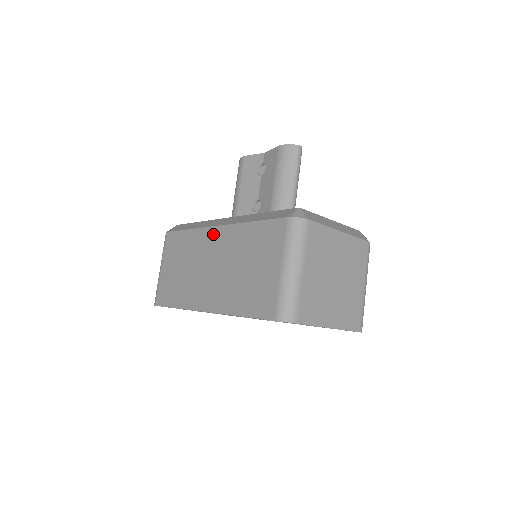
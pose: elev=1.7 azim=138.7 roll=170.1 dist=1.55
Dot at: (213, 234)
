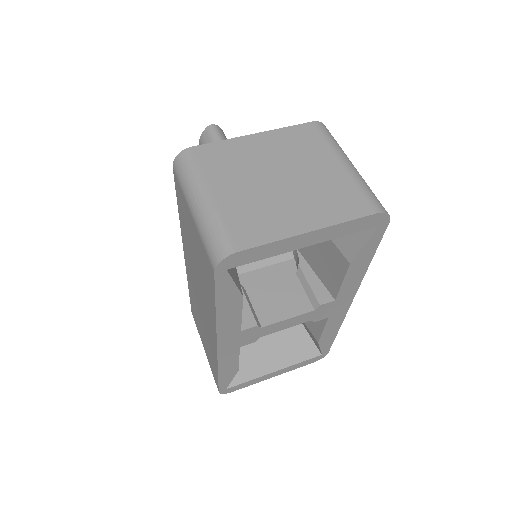
Dot at: (187, 266)
